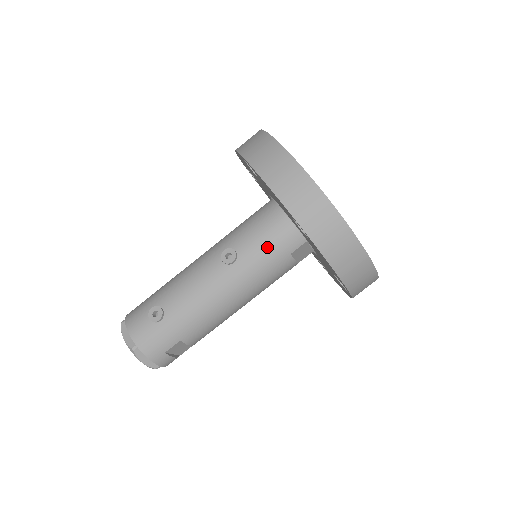
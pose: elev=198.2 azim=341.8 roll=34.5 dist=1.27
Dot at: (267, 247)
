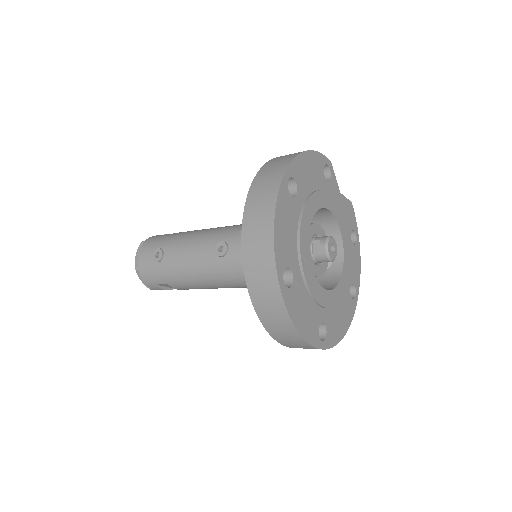
Dot at: occluded
